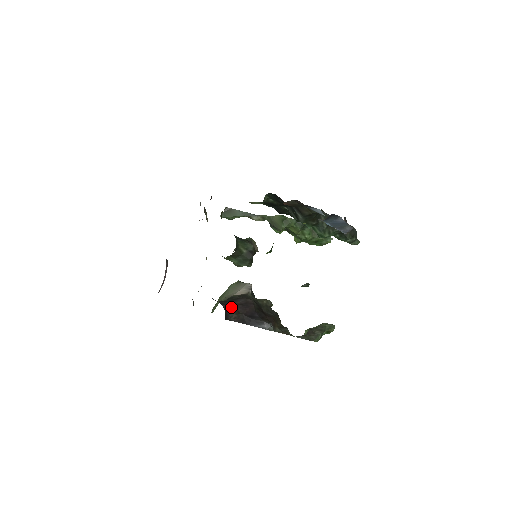
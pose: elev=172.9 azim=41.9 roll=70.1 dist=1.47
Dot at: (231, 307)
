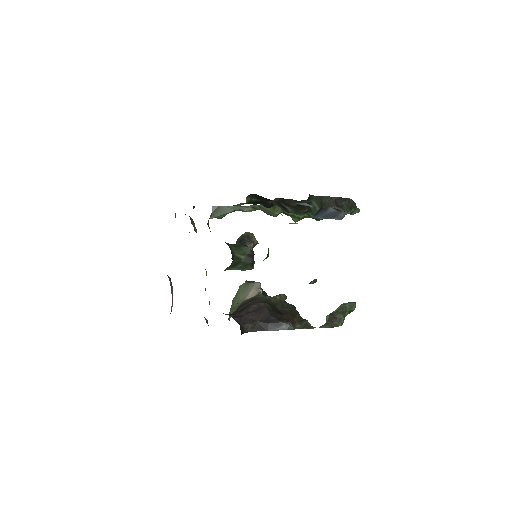
Dot at: (244, 318)
